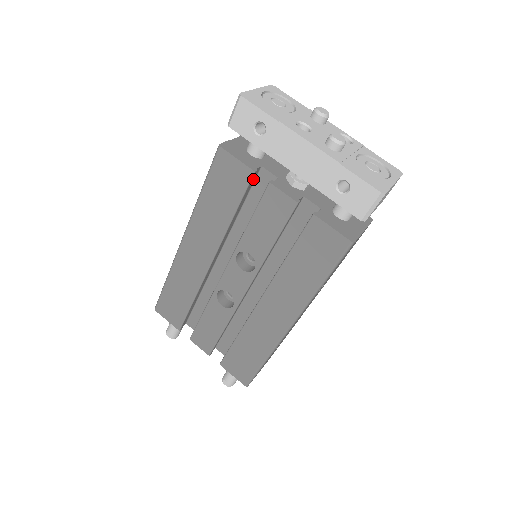
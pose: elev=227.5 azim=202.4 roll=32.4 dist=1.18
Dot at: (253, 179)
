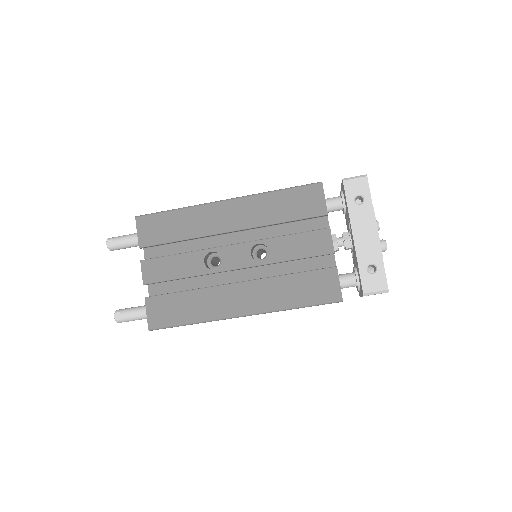
Dot at: (316, 217)
